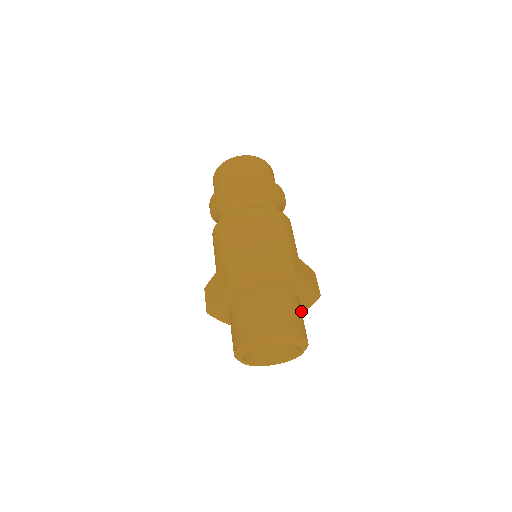
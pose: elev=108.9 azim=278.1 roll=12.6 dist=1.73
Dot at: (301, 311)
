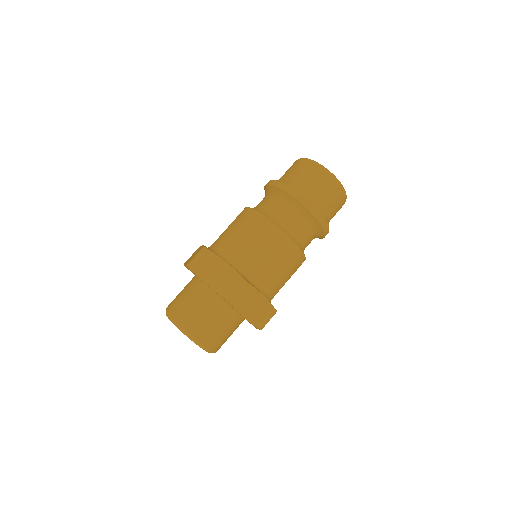
Dot at: (232, 326)
